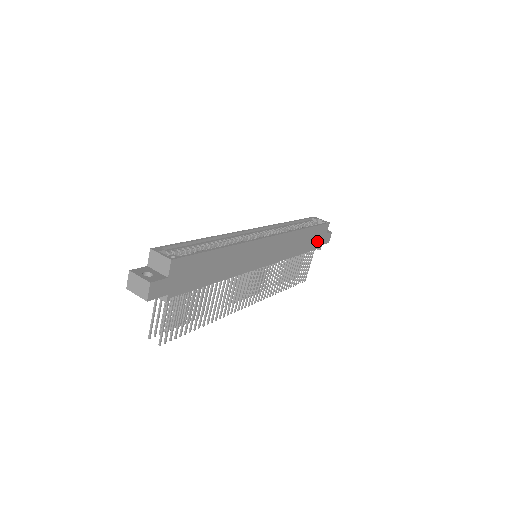
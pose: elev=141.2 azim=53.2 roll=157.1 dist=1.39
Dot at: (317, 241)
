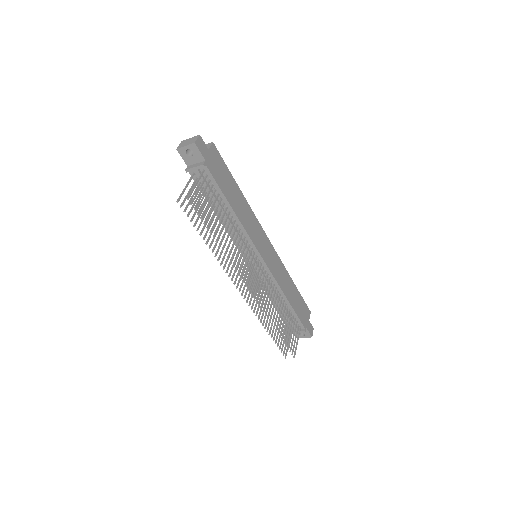
Dot at: (302, 315)
